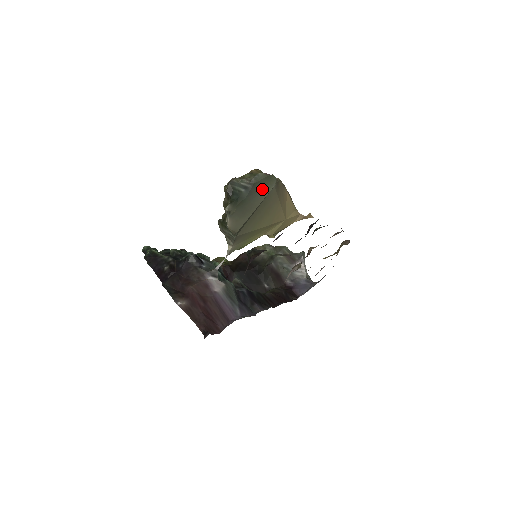
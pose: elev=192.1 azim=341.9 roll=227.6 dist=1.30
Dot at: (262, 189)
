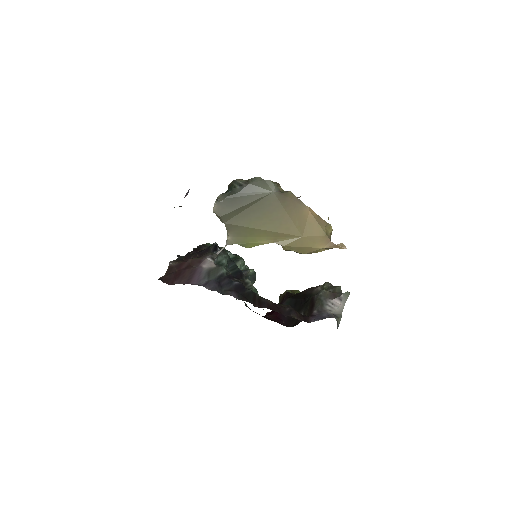
Dot at: (258, 191)
